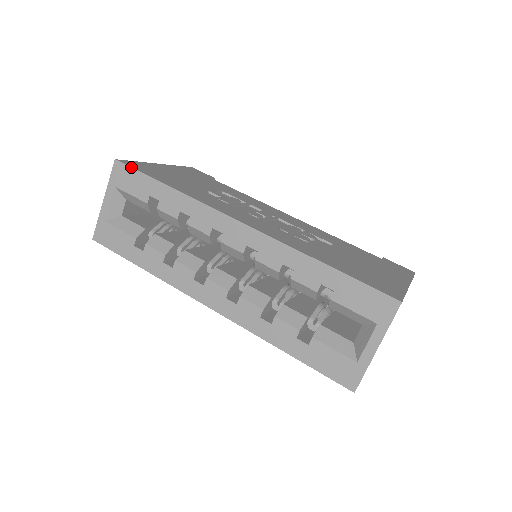
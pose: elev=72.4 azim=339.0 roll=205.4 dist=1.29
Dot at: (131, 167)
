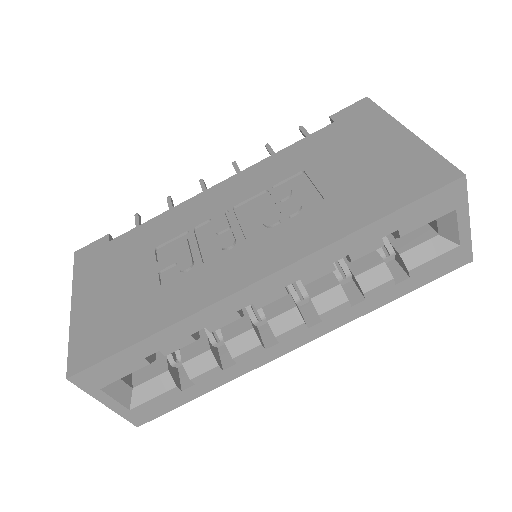
Dot at: (92, 366)
